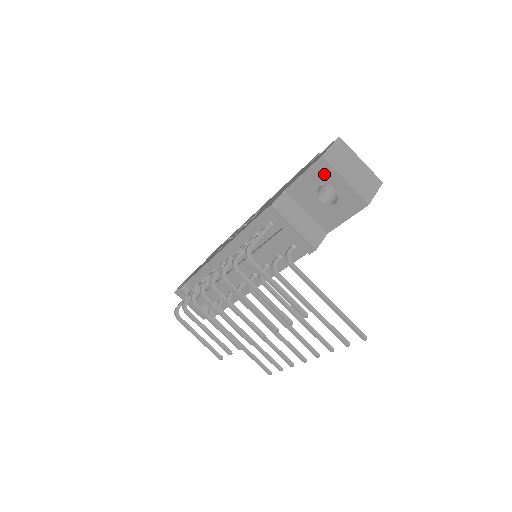
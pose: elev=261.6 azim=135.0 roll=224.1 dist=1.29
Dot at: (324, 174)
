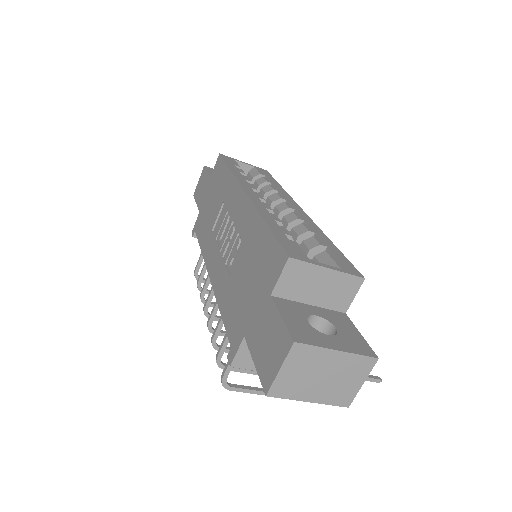
Dot at: occluded
